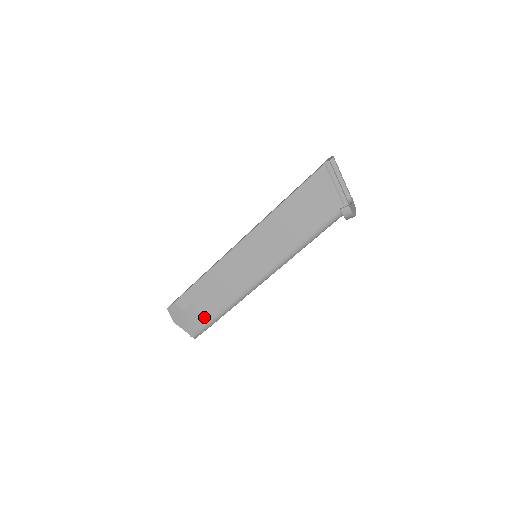
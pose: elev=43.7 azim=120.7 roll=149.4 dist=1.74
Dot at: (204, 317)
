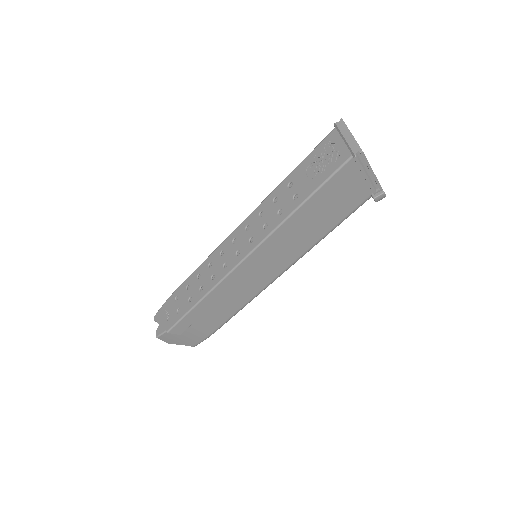
Dot at: (208, 330)
